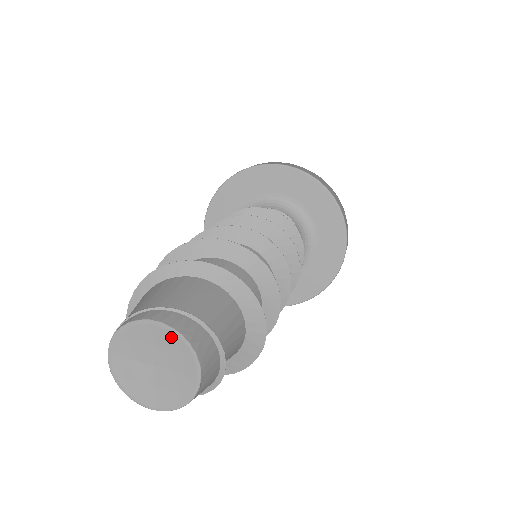
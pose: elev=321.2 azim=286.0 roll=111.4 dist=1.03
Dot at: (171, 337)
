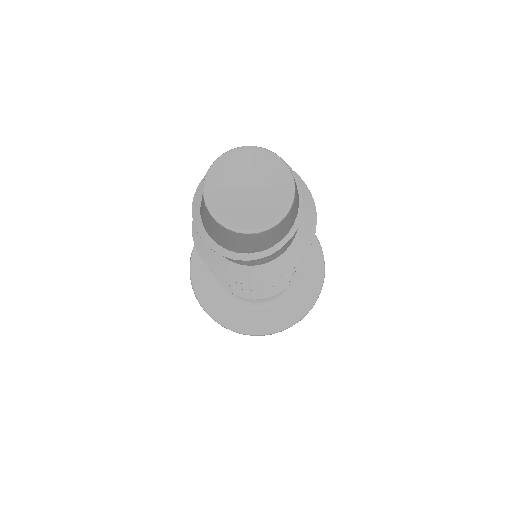
Dot at: (265, 157)
